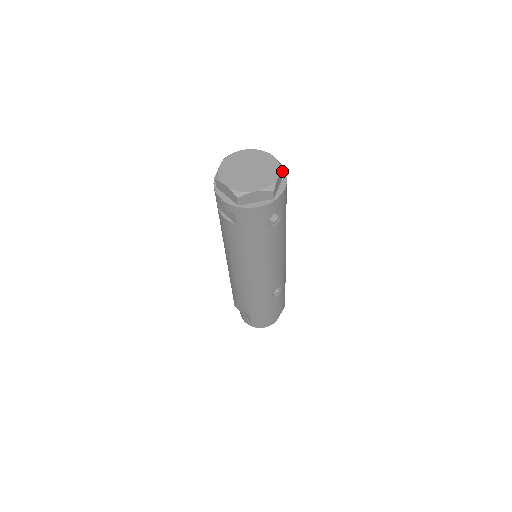
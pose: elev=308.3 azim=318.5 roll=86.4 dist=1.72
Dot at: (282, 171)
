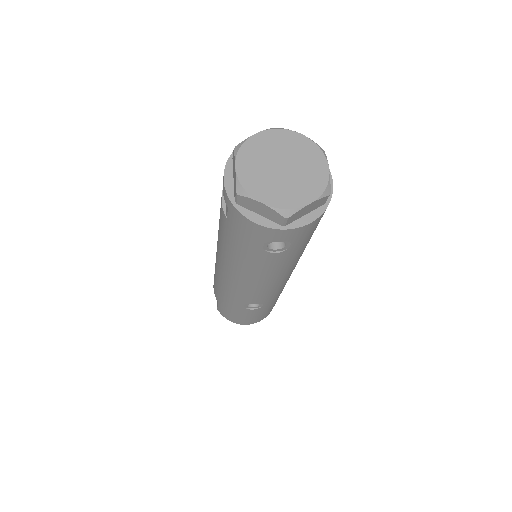
Dot at: (324, 198)
